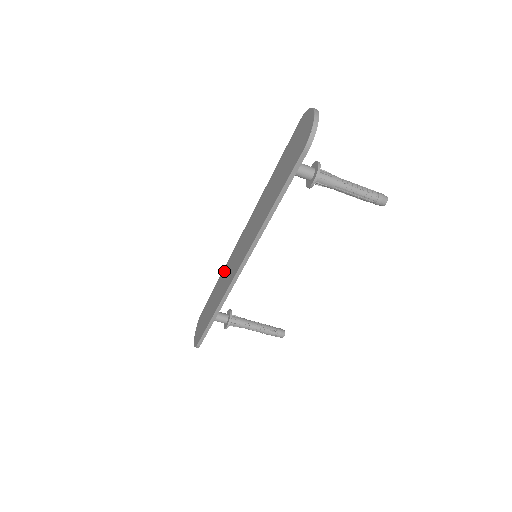
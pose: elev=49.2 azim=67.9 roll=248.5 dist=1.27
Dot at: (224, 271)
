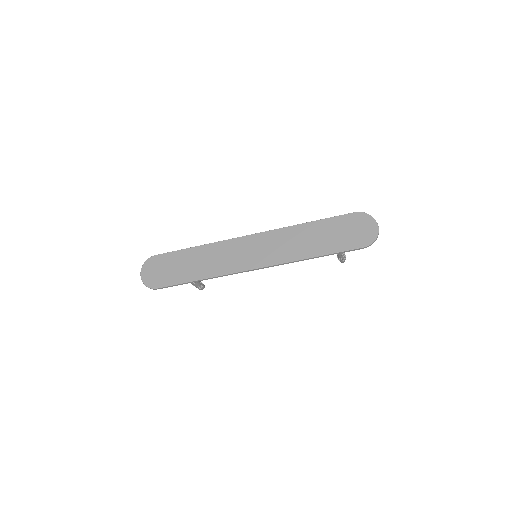
Dot at: (215, 247)
